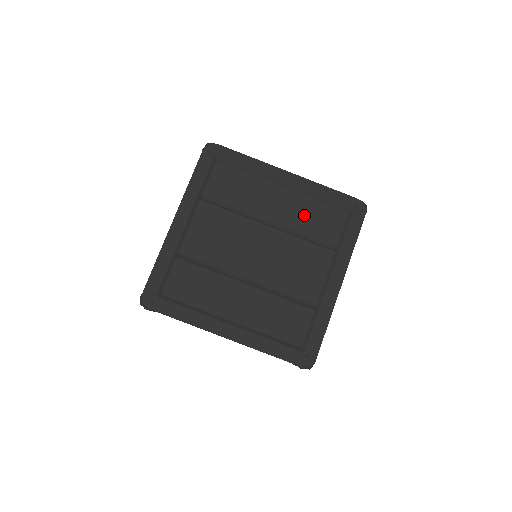
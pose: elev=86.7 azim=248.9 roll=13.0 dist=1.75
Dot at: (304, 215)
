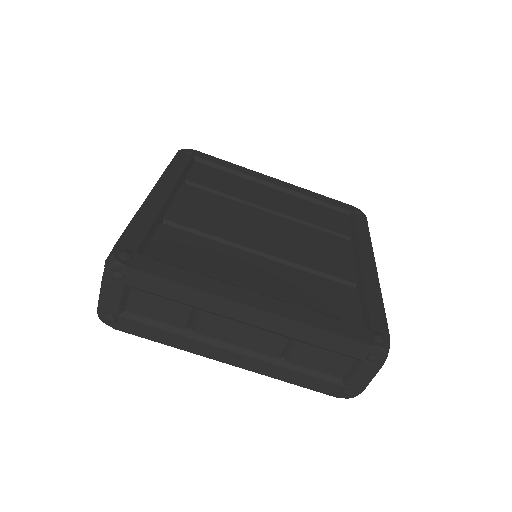
Dot at: (305, 210)
